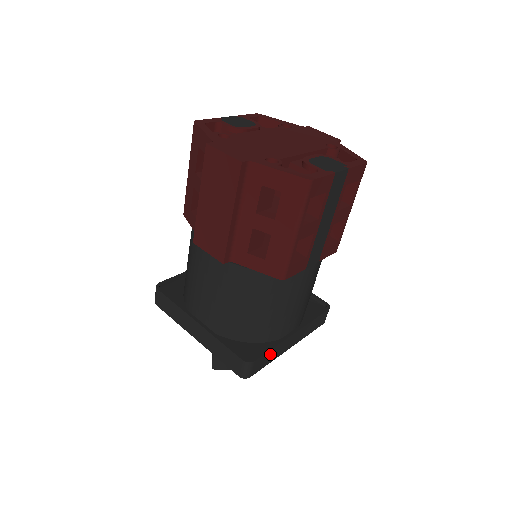
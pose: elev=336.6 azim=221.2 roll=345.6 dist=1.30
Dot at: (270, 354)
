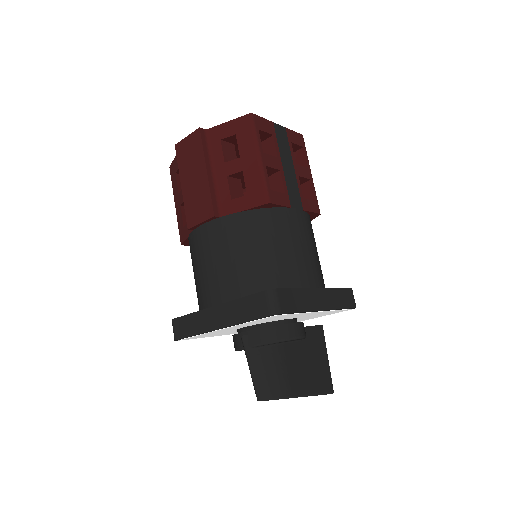
Dot at: (296, 296)
